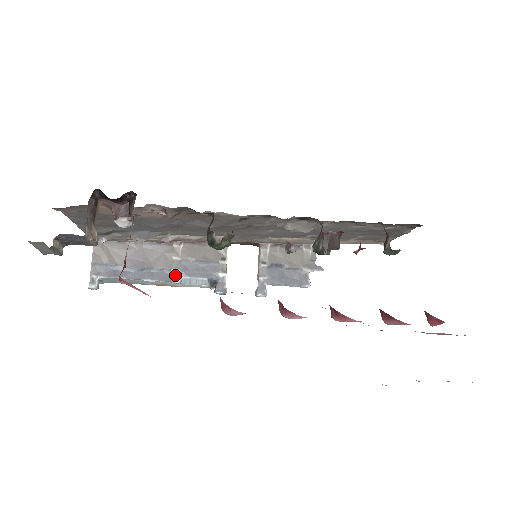
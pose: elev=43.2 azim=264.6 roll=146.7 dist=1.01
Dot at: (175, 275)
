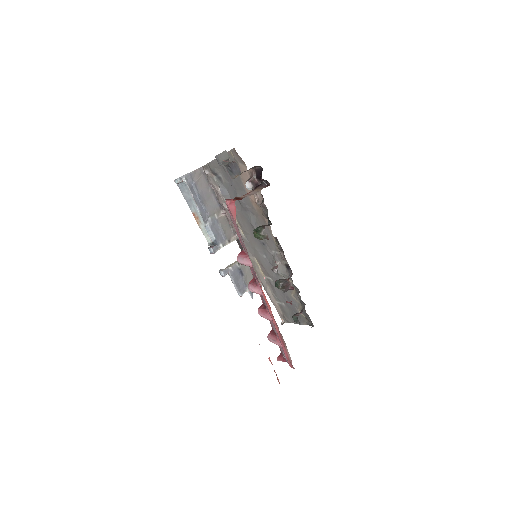
Dot at: (208, 221)
